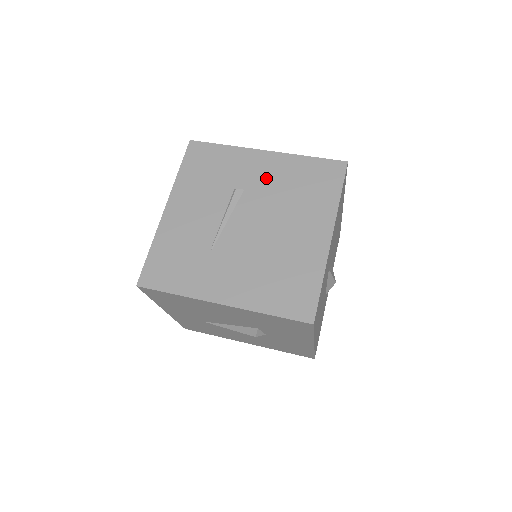
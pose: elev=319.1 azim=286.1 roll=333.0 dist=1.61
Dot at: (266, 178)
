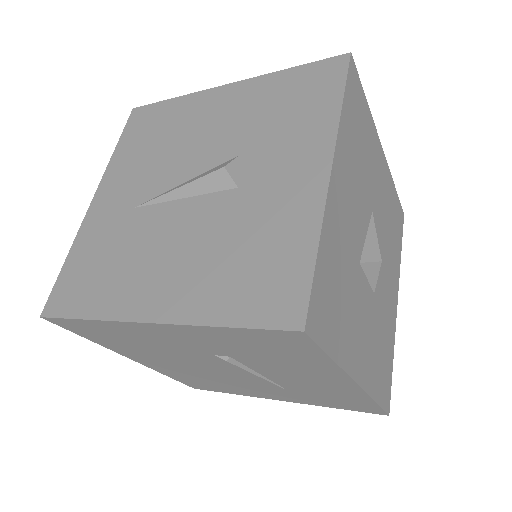
Dot at: occluded
